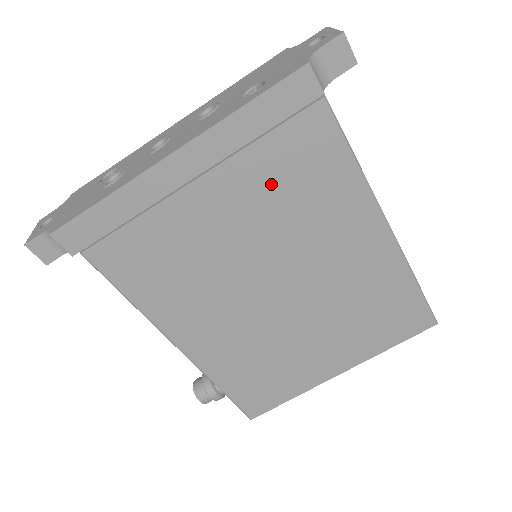
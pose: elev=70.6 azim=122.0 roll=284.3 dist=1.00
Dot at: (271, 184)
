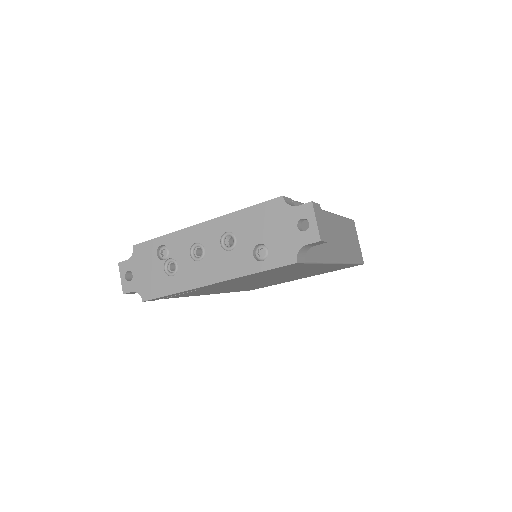
Dot at: occluded
